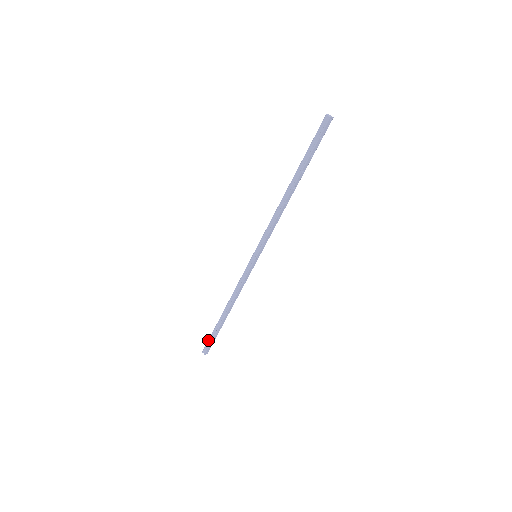
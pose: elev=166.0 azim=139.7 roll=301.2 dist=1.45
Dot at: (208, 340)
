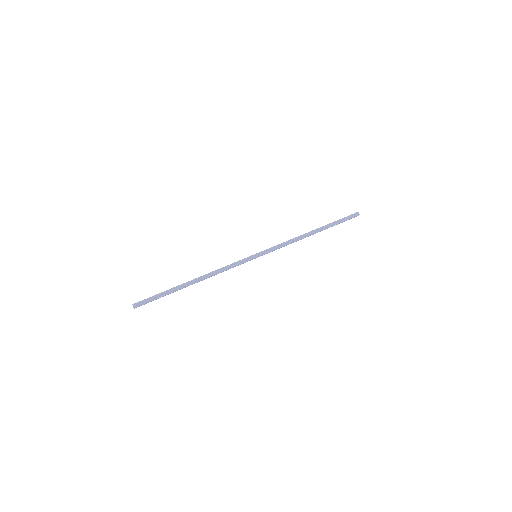
Dot at: (152, 296)
